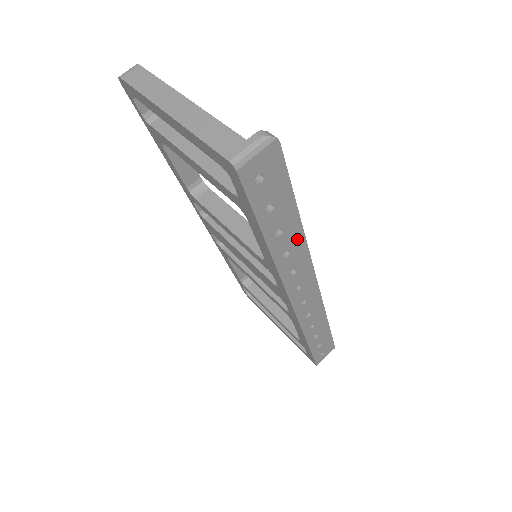
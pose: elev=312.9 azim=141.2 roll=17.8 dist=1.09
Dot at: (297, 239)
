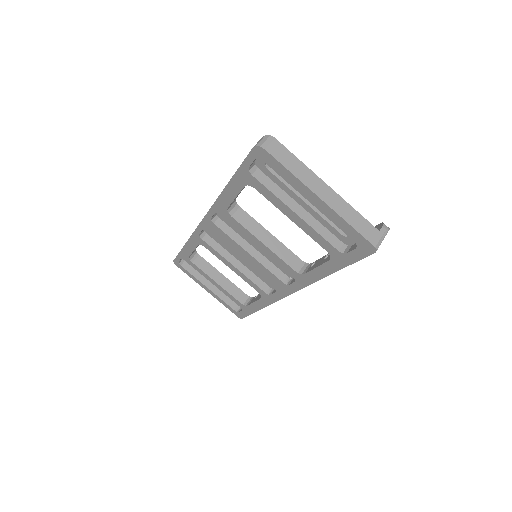
Dot at: occluded
